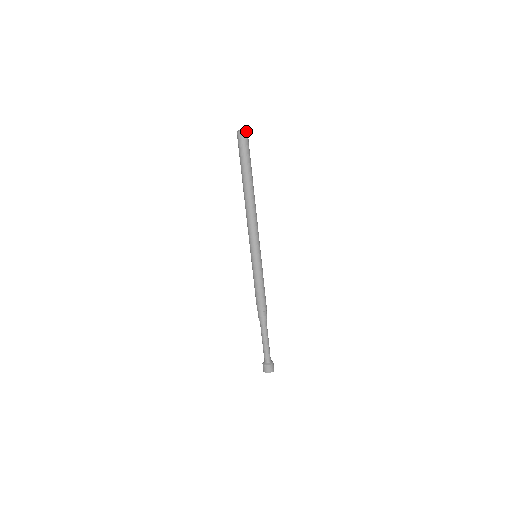
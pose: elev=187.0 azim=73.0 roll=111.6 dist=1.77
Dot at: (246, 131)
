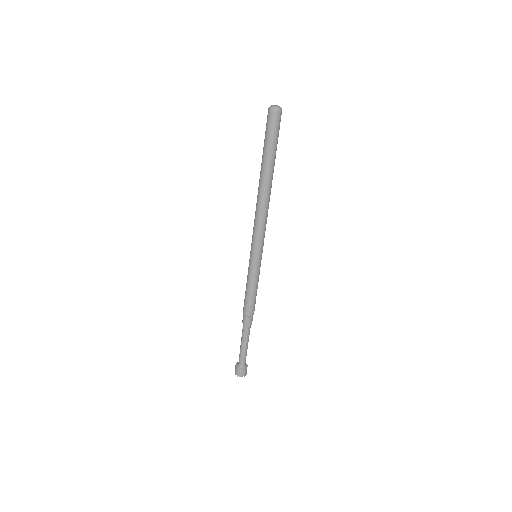
Dot at: (281, 109)
